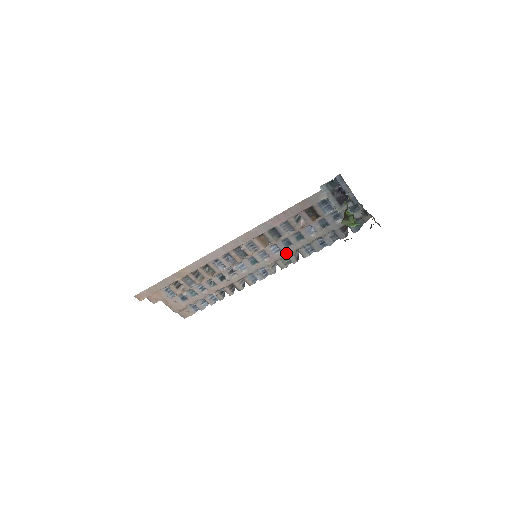
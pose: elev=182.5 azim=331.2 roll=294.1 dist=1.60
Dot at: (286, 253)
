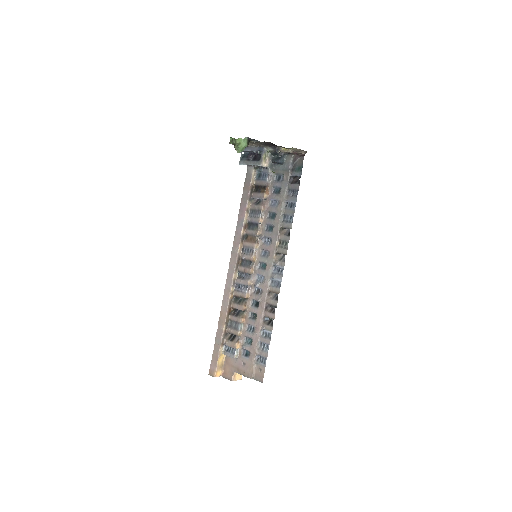
Dot at: (275, 236)
